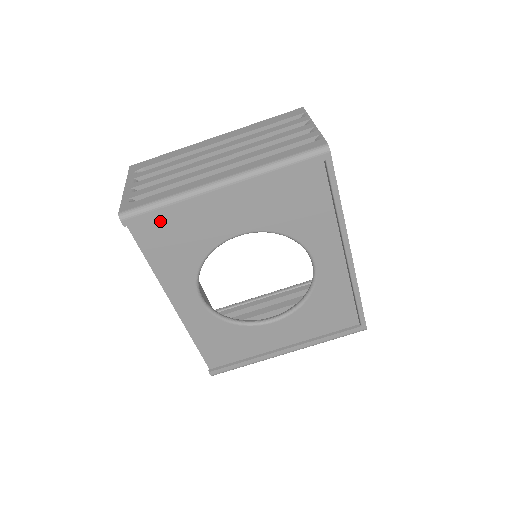
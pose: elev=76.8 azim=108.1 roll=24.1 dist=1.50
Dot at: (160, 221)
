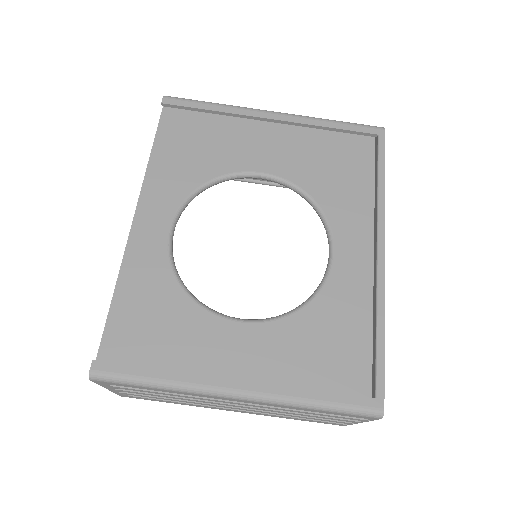
Dot at: (195, 123)
